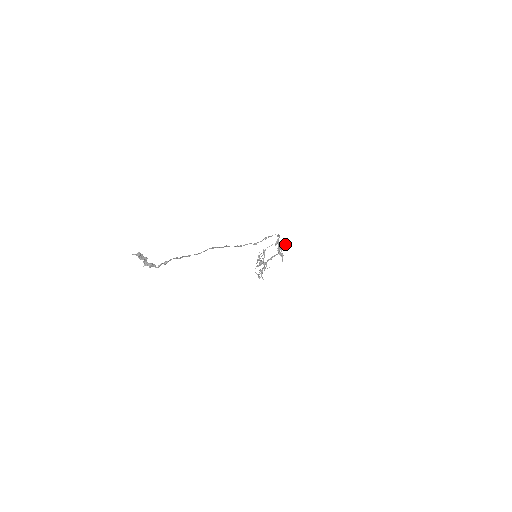
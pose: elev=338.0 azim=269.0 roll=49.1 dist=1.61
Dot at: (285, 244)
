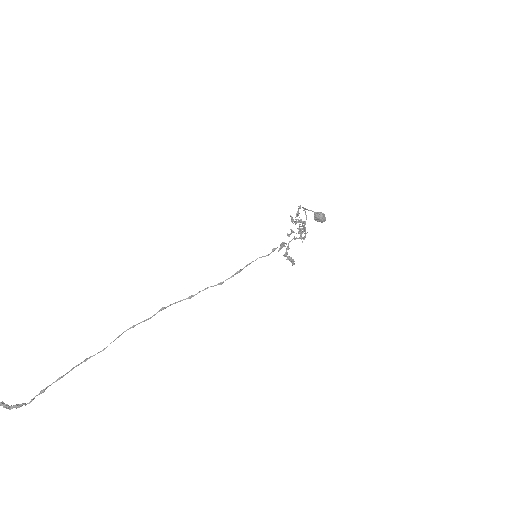
Dot at: (320, 217)
